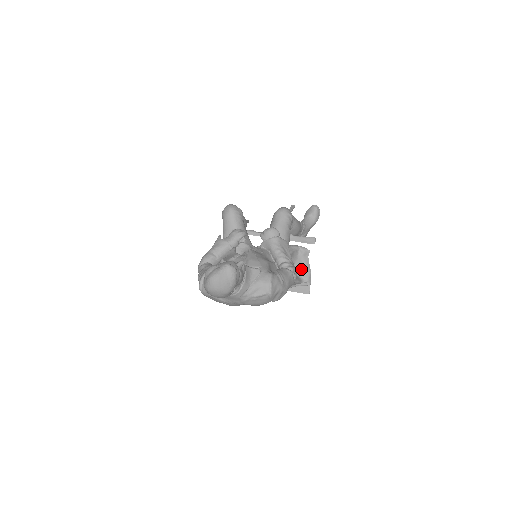
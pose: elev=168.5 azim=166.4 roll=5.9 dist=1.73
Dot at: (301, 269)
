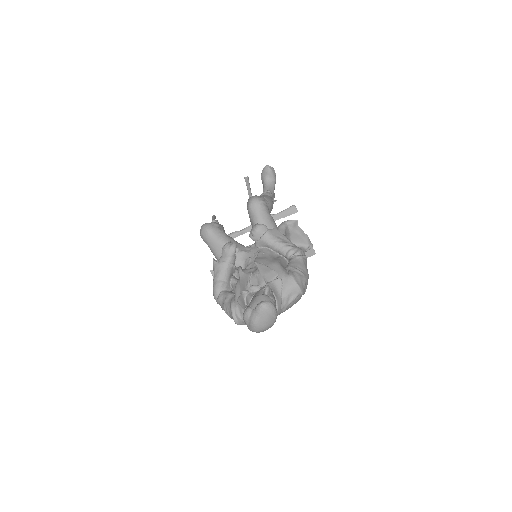
Dot at: (298, 239)
